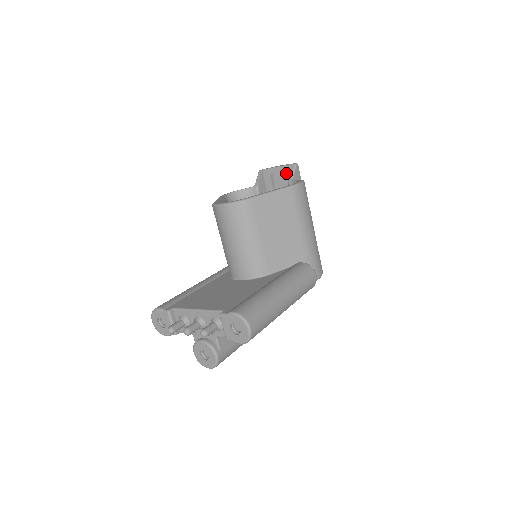
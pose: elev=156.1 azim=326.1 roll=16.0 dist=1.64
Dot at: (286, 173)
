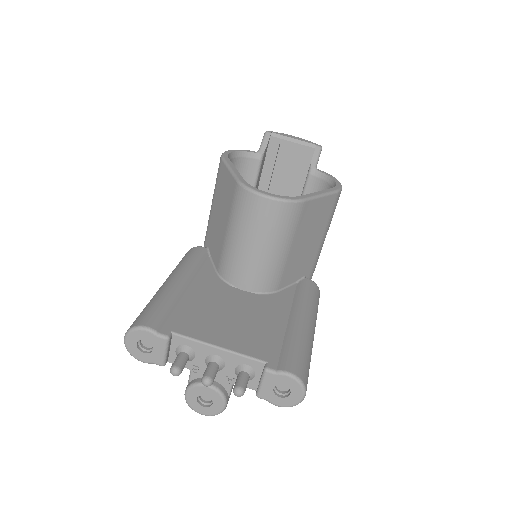
Dot at: (303, 152)
